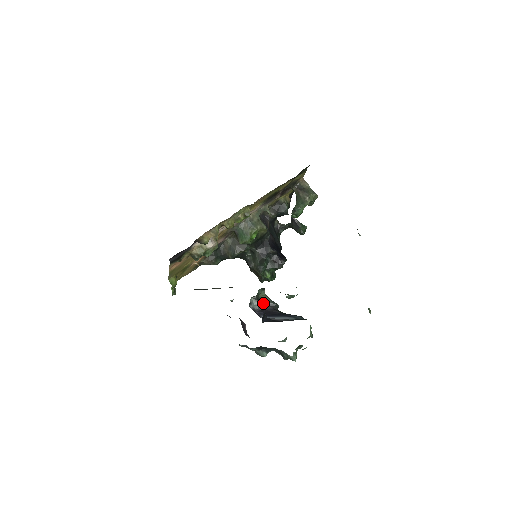
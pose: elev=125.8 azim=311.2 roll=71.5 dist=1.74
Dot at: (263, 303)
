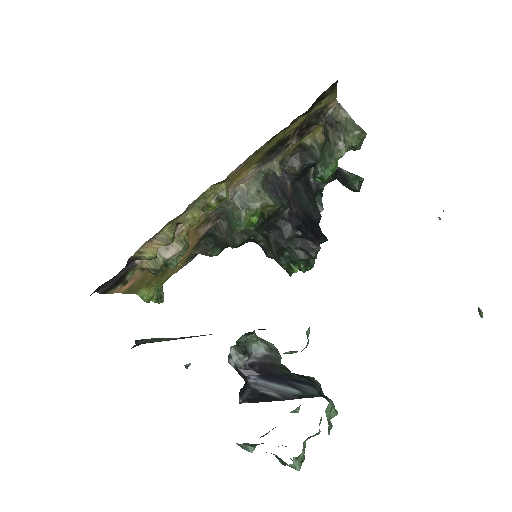
Dot at: (254, 353)
